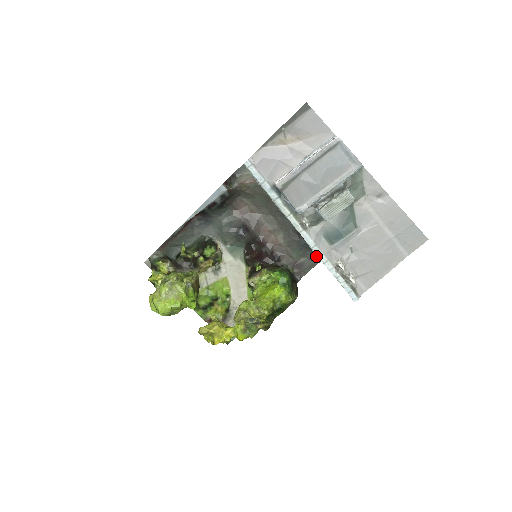
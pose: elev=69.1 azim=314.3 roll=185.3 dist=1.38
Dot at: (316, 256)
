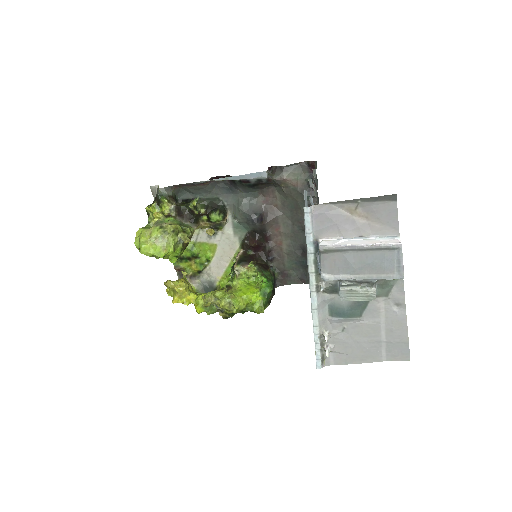
Dot at: (305, 277)
